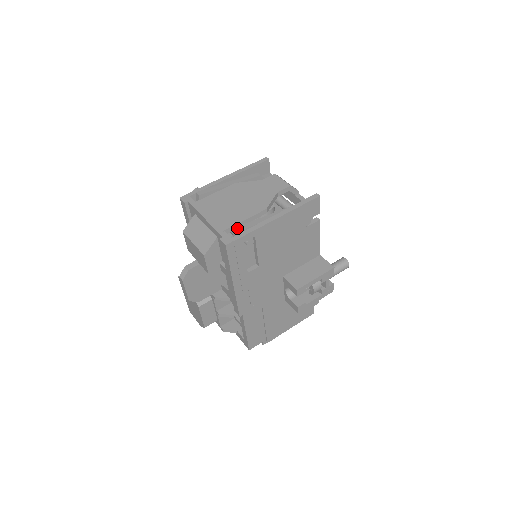
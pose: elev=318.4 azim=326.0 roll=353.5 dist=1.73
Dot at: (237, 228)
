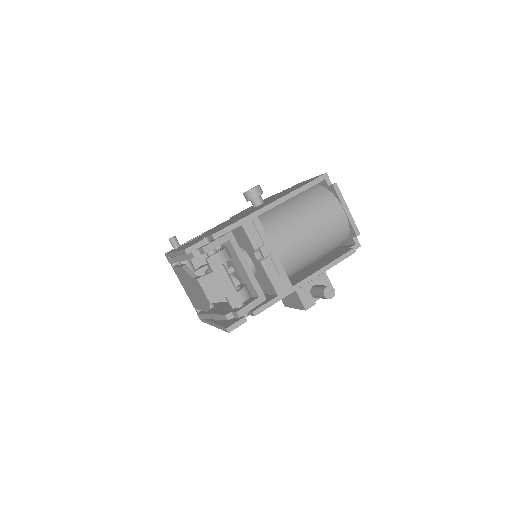
Dot at: (199, 315)
